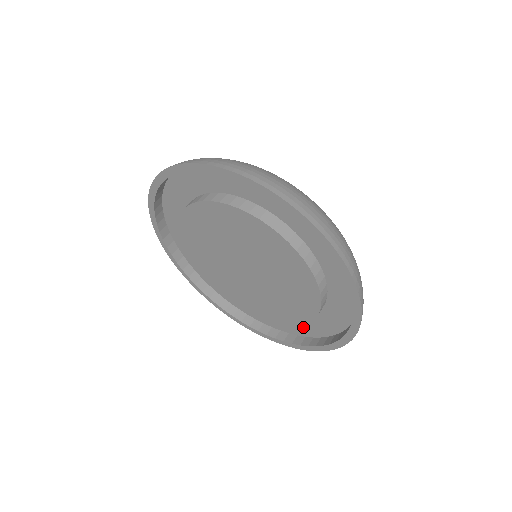
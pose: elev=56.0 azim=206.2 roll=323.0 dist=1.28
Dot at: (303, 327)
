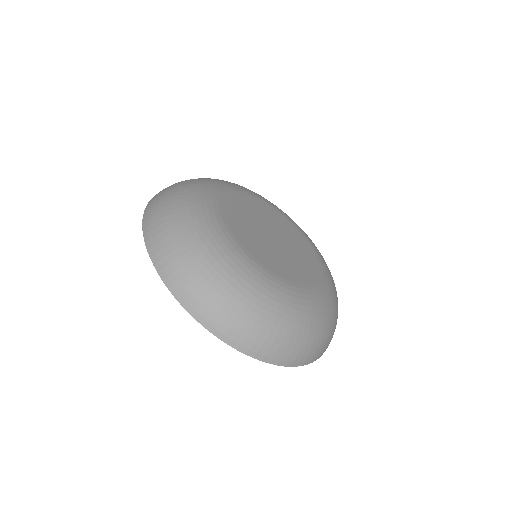
Dot at: occluded
